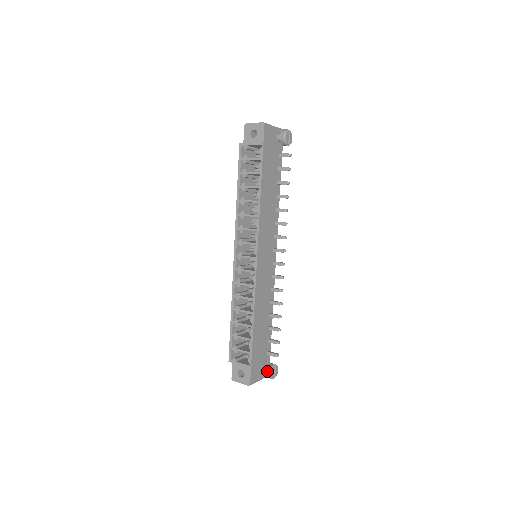
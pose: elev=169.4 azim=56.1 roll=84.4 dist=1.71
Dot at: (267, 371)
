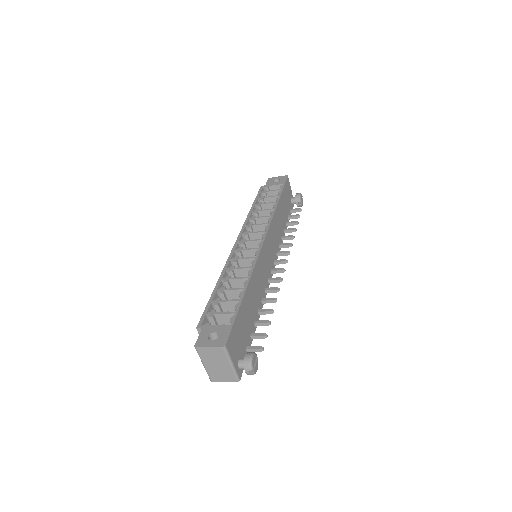
Dot at: (247, 353)
